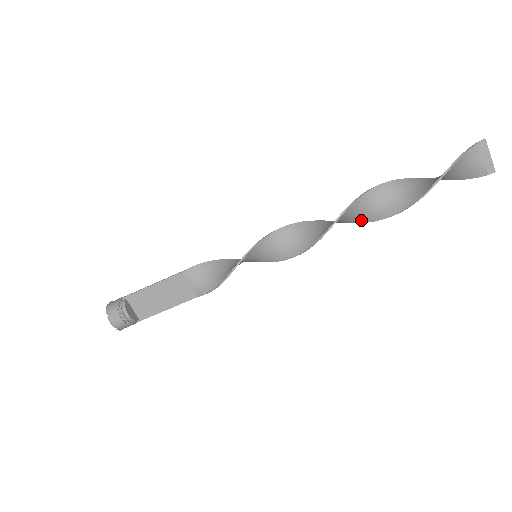
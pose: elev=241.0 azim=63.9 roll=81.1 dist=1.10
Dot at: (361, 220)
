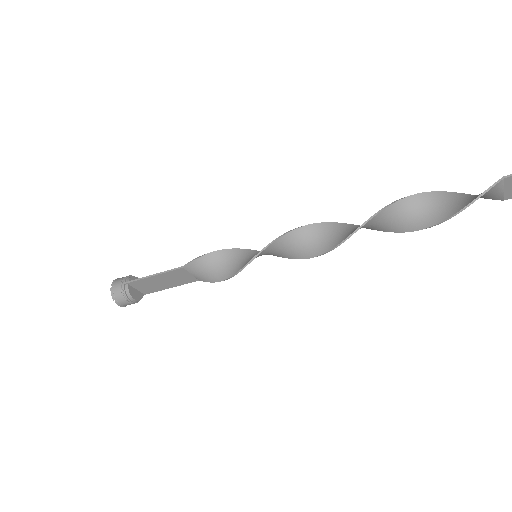
Dot at: occluded
